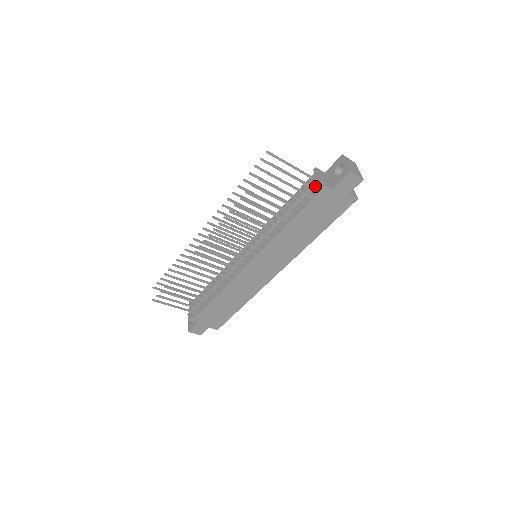
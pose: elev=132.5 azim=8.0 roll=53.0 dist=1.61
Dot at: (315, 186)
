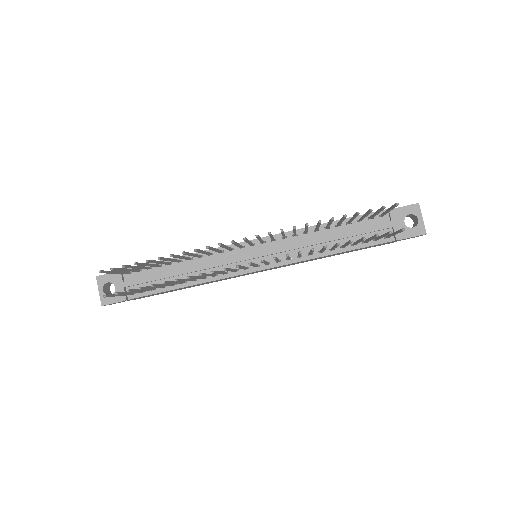
Dot at: (385, 230)
